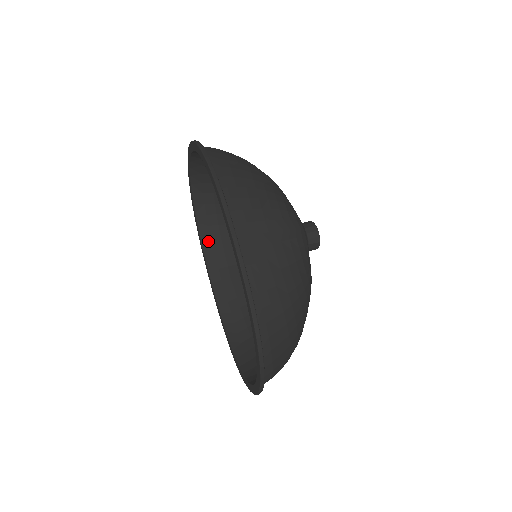
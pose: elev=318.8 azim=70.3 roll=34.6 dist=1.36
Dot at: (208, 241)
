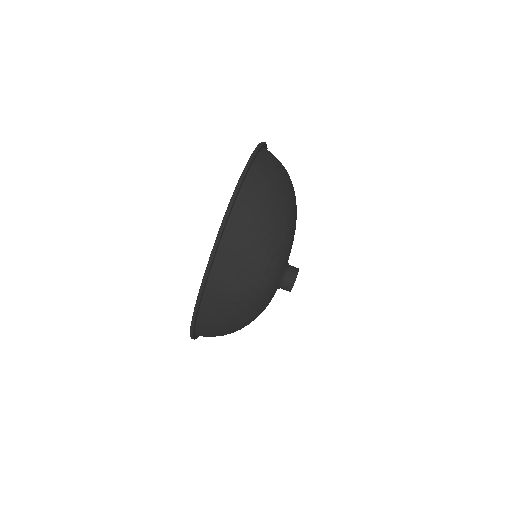
Dot at: occluded
